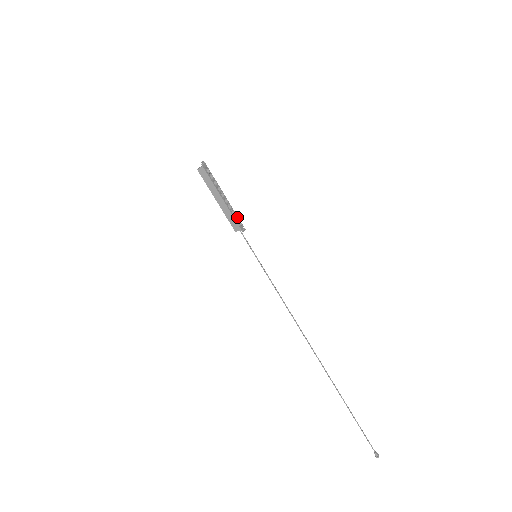
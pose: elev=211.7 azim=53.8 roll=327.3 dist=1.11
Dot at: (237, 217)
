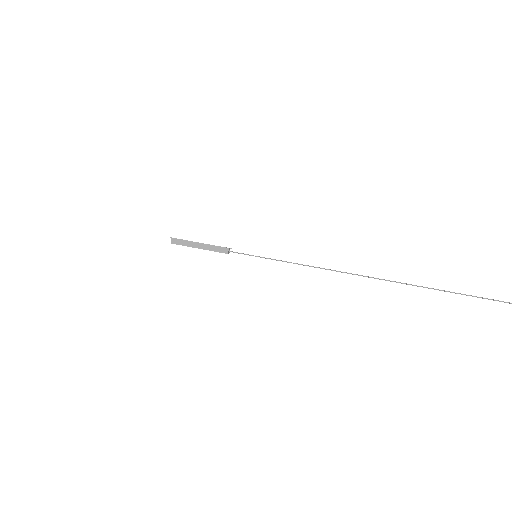
Dot at: (221, 247)
